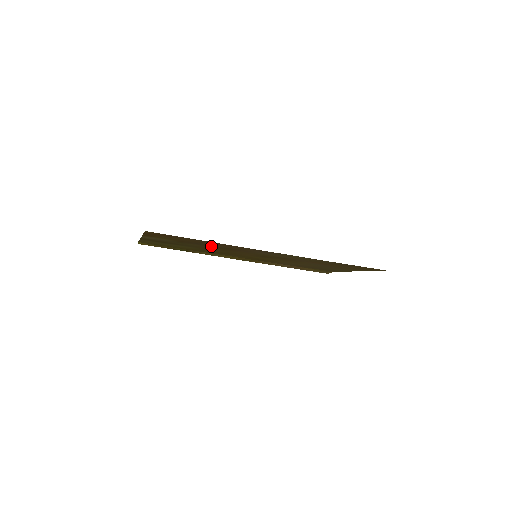
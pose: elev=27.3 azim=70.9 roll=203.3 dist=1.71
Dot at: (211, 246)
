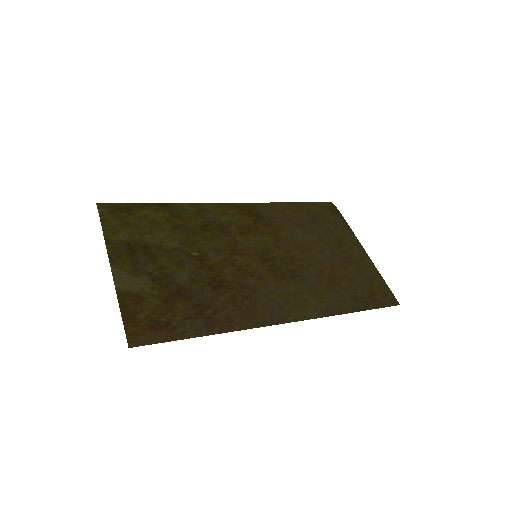
Dot at: (205, 286)
